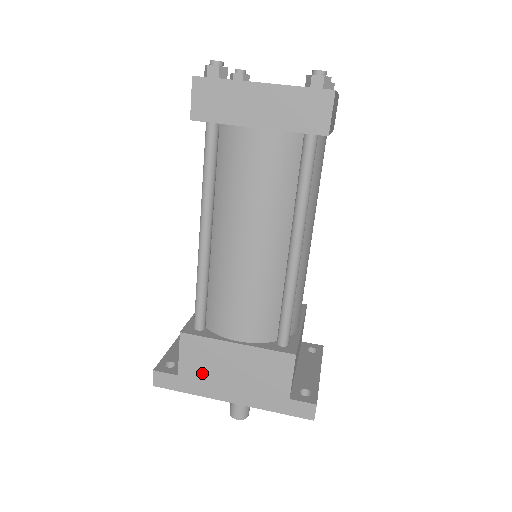
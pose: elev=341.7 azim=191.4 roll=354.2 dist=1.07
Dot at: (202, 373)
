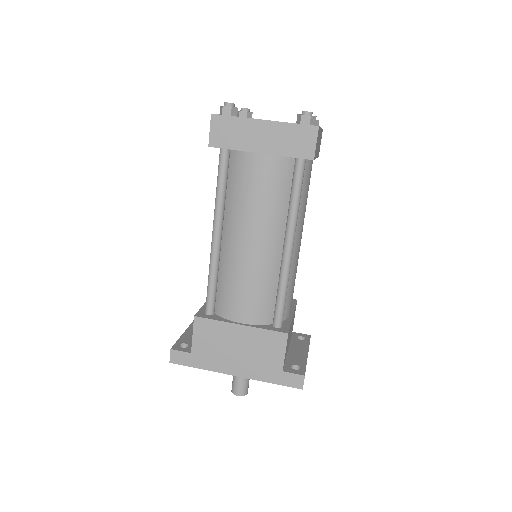
Dot at: (211, 351)
